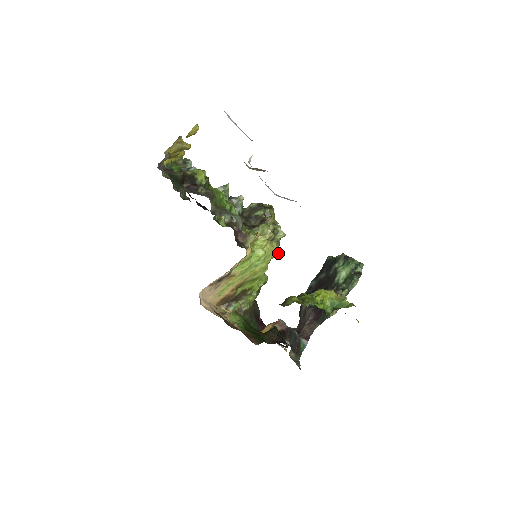
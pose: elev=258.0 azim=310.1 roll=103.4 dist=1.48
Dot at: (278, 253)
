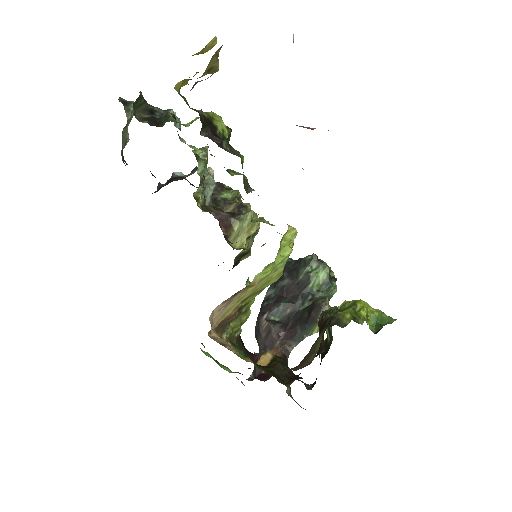
Dot at: (250, 252)
